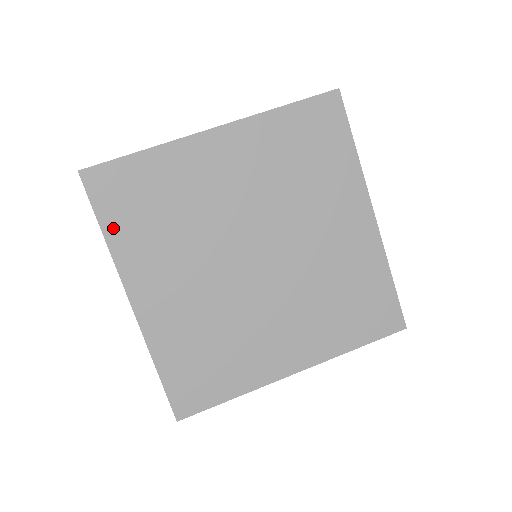
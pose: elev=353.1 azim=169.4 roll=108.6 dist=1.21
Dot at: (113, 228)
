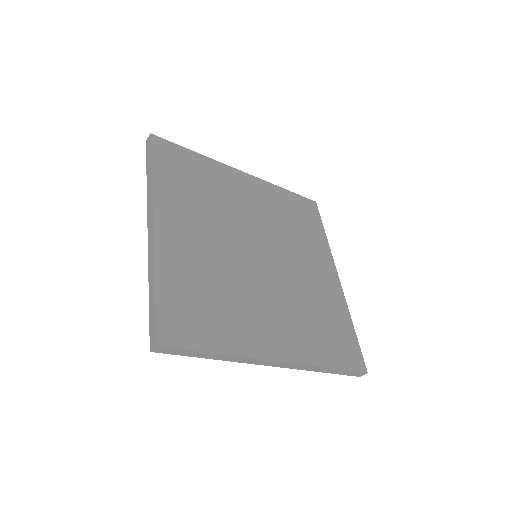
Dot at: (161, 173)
